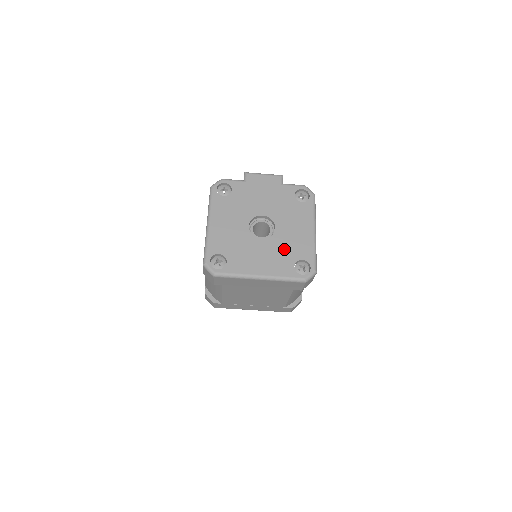
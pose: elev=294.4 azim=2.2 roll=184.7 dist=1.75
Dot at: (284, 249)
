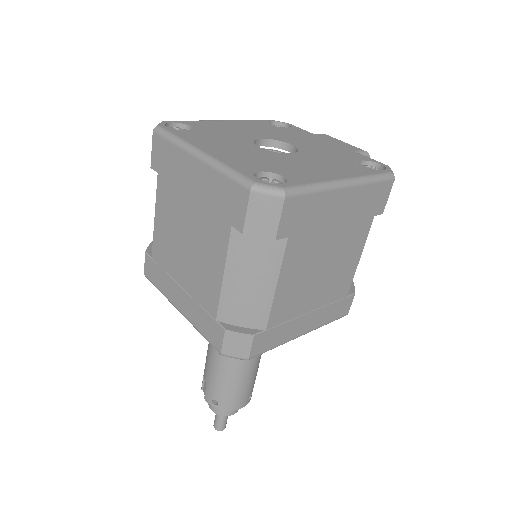
Dot at: (273, 161)
